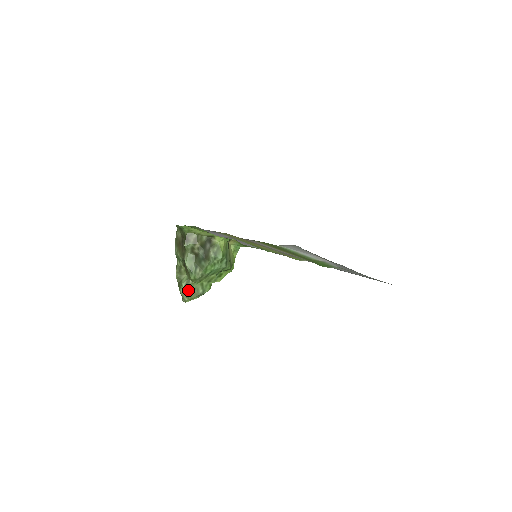
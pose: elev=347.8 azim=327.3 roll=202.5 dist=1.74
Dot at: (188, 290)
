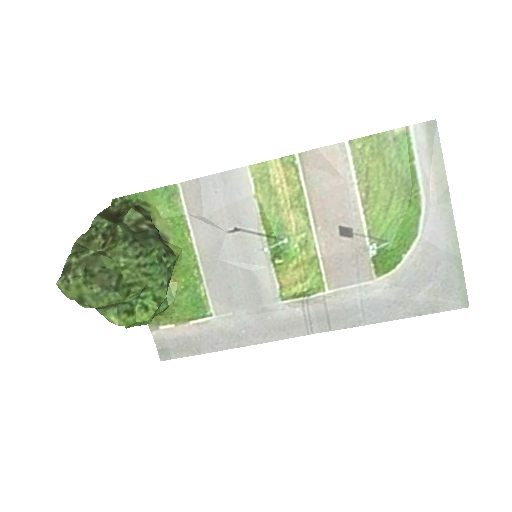
Dot at: (94, 263)
